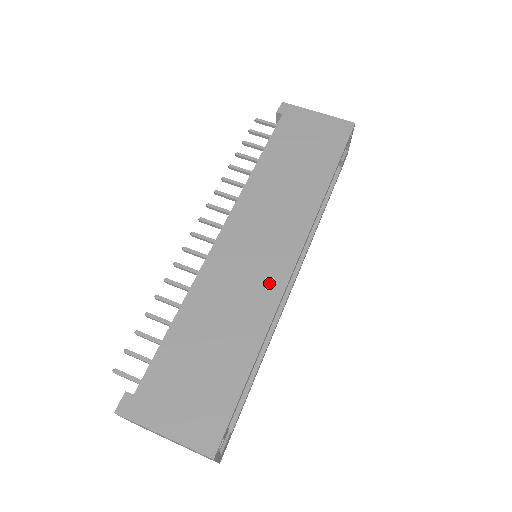
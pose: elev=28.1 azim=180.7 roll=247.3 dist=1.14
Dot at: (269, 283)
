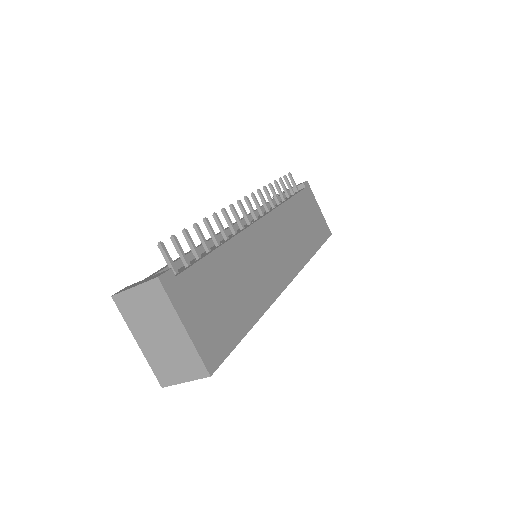
Dot at: (274, 282)
